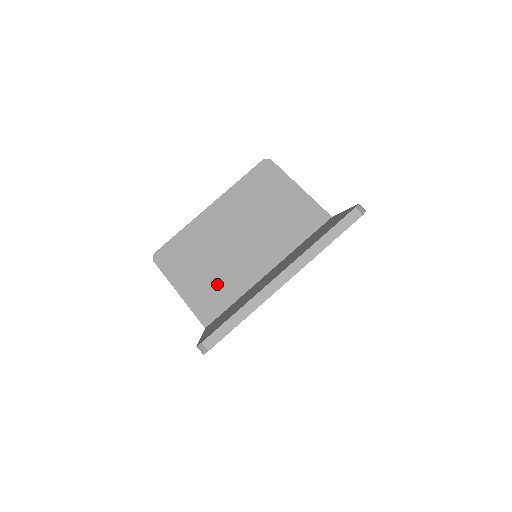
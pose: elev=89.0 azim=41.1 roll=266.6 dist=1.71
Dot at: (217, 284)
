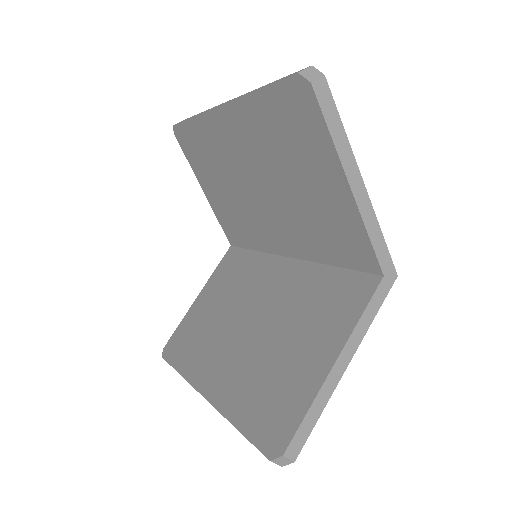
Dot at: (237, 218)
